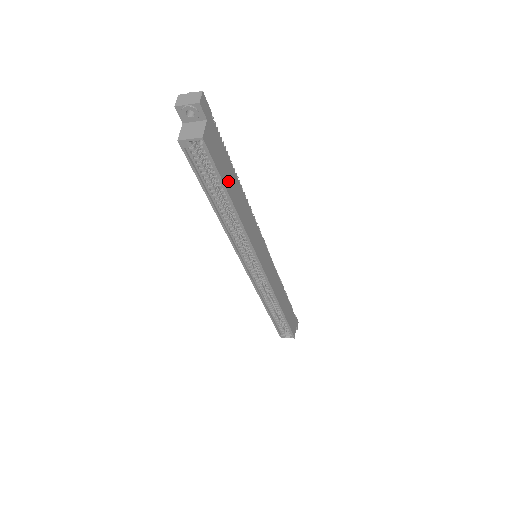
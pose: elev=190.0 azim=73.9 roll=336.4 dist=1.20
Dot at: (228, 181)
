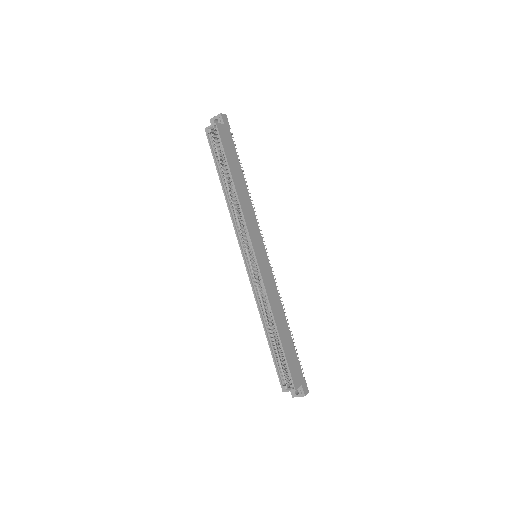
Dot at: (232, 164)
